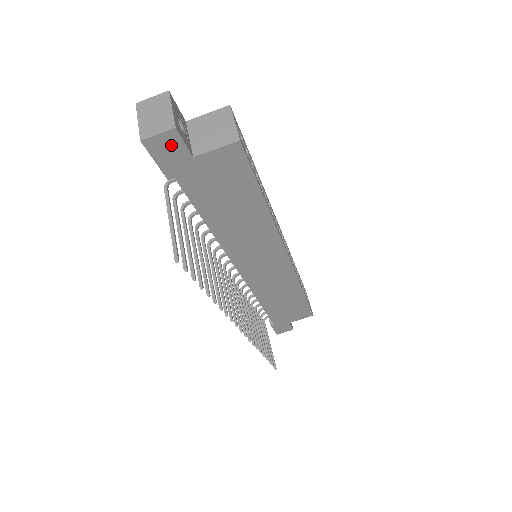
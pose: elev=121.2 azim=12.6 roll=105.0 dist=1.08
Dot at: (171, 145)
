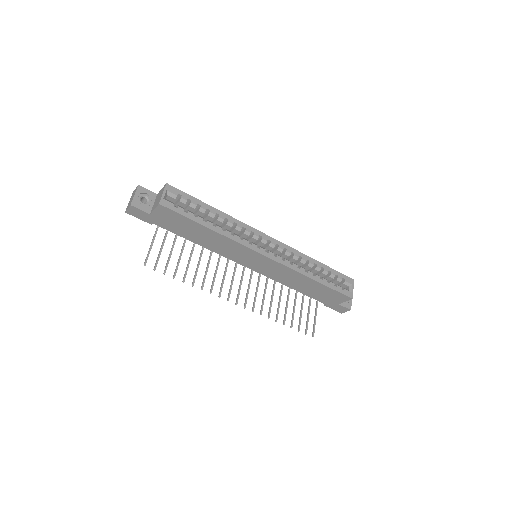
Dot at: (137, 211)
